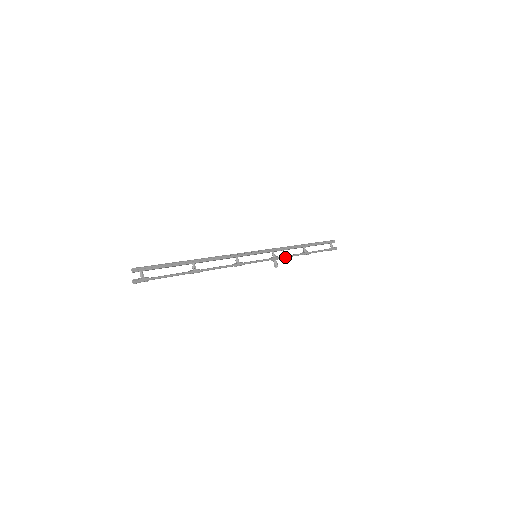
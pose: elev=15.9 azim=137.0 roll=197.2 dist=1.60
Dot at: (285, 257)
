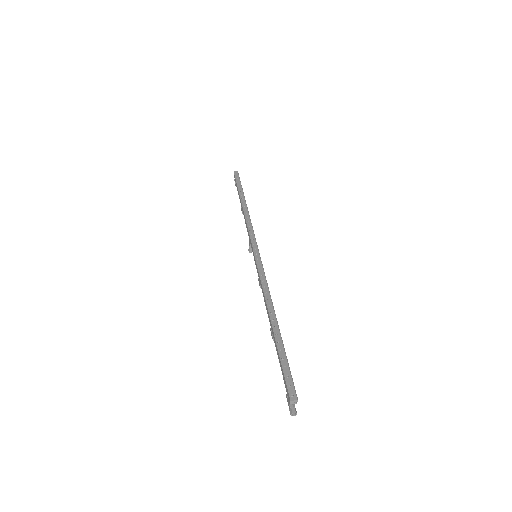
Dot at: occluded
